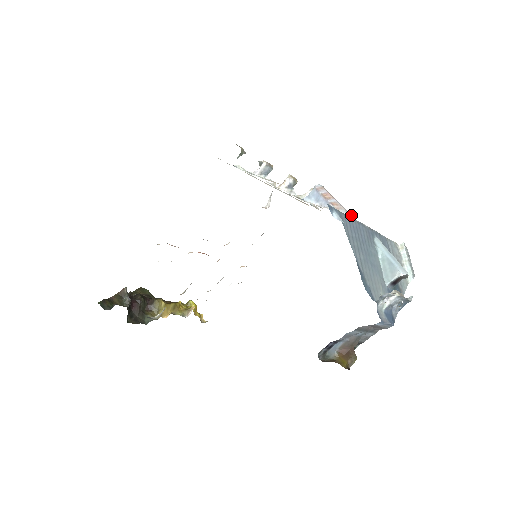
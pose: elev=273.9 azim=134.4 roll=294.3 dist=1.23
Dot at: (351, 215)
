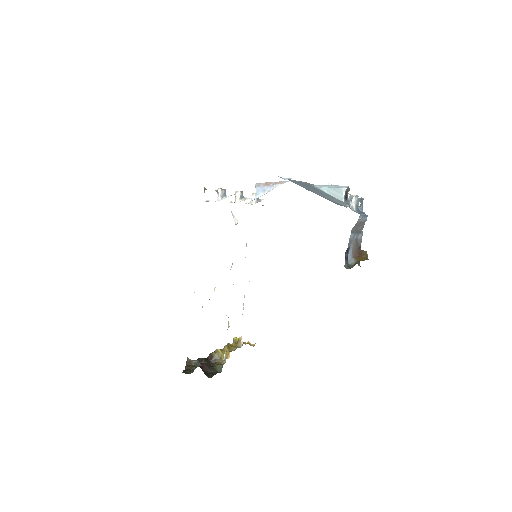
Dot at: occluded
